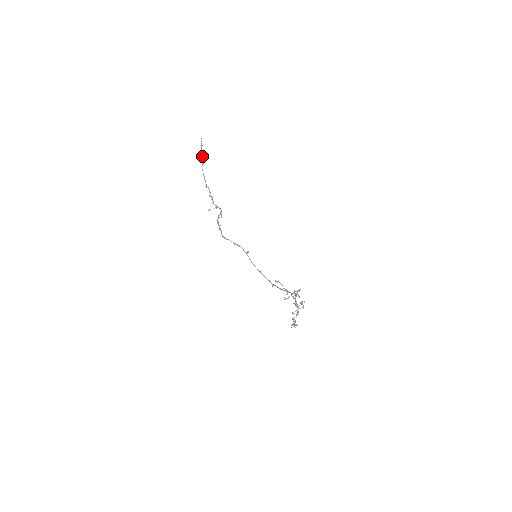
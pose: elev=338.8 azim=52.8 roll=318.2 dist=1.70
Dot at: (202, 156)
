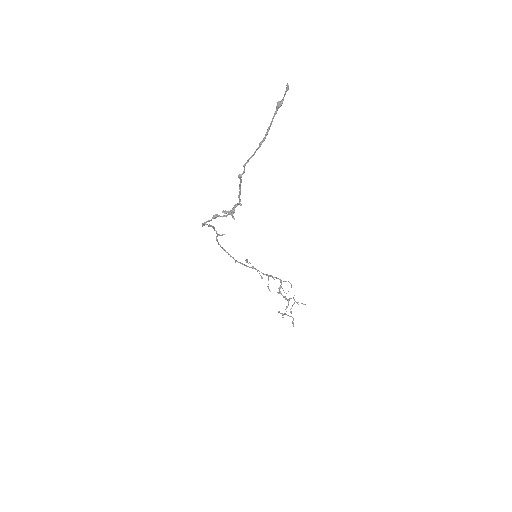
Dot at: occluded
